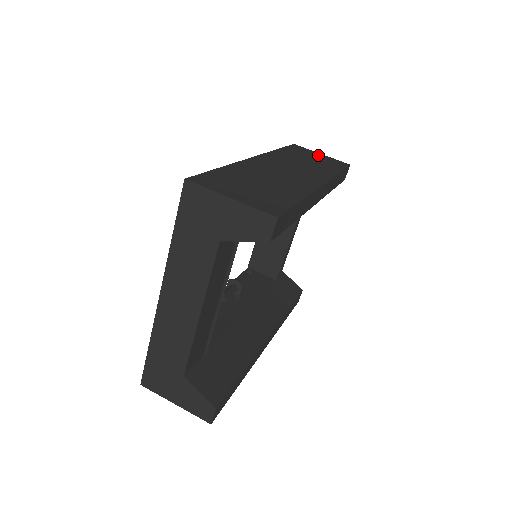
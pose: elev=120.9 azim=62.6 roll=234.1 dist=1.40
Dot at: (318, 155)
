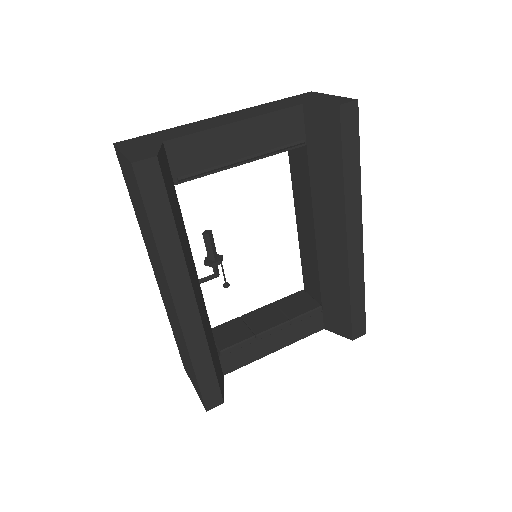
Dot at: occluded
